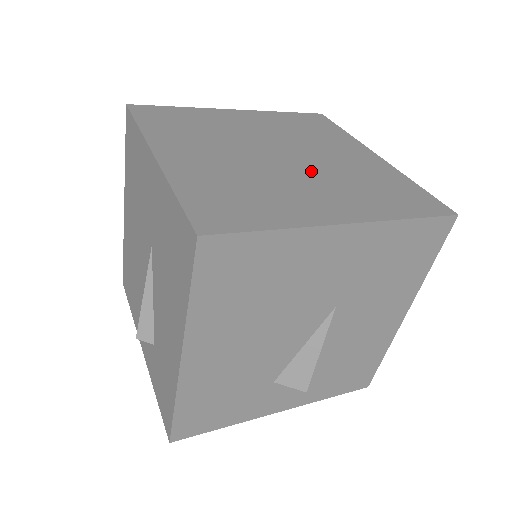
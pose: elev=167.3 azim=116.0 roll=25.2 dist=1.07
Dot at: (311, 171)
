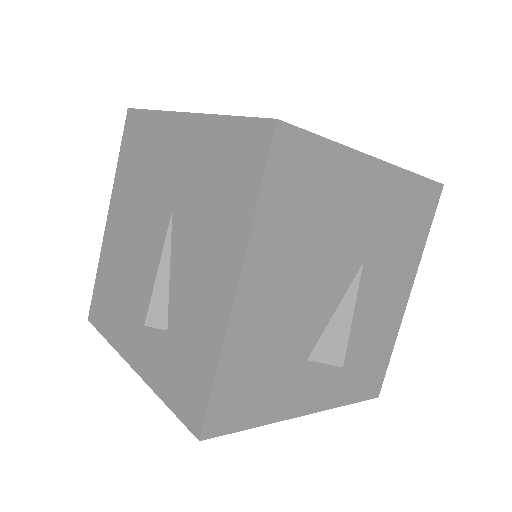
Dot at: occluded
